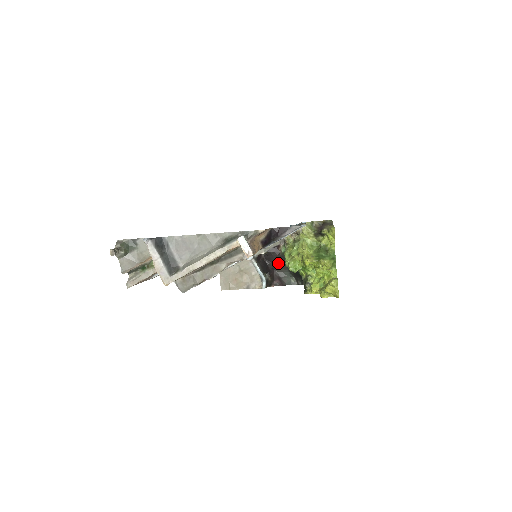
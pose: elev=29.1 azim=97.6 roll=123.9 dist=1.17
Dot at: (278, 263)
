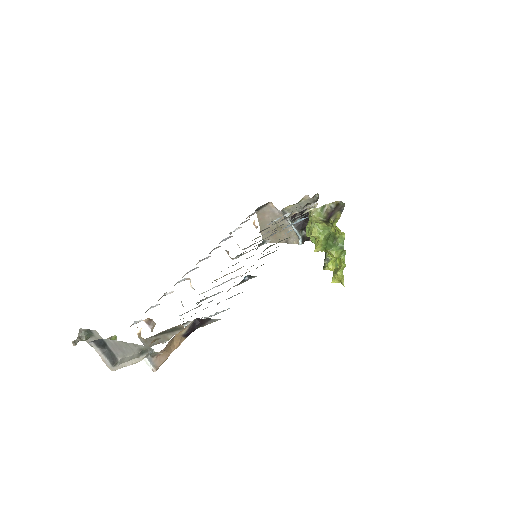
Dot at: occluded
